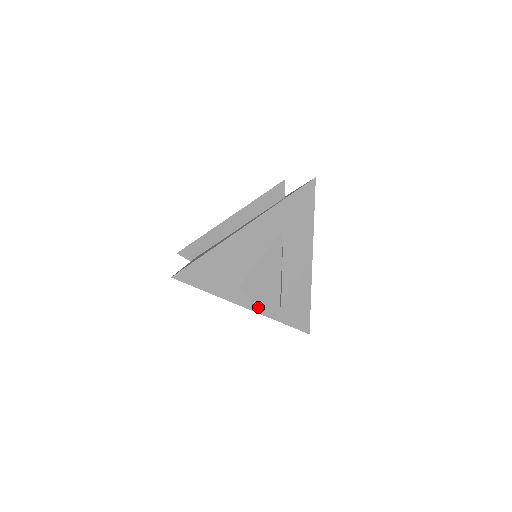
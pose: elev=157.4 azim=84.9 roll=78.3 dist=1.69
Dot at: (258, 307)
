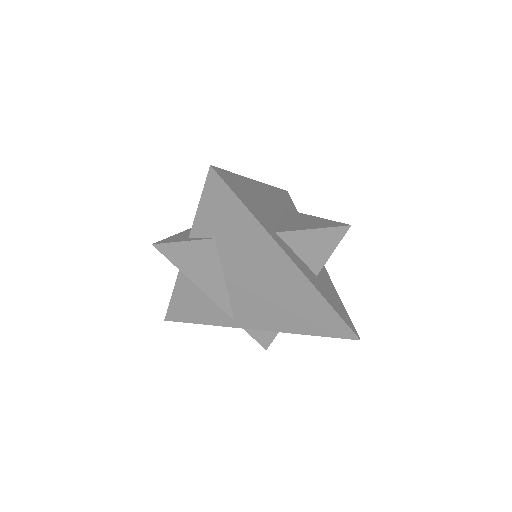
Dot at: (302, 269)
